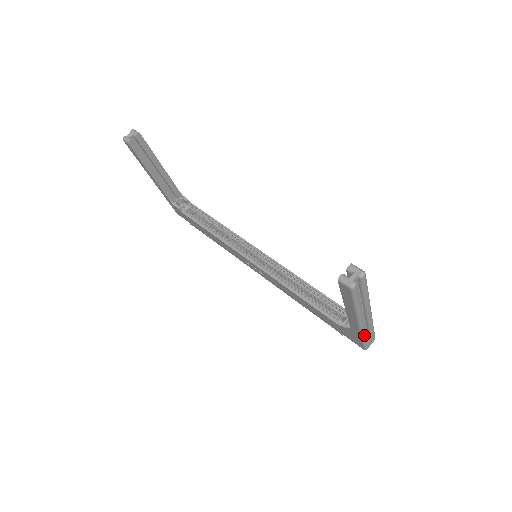
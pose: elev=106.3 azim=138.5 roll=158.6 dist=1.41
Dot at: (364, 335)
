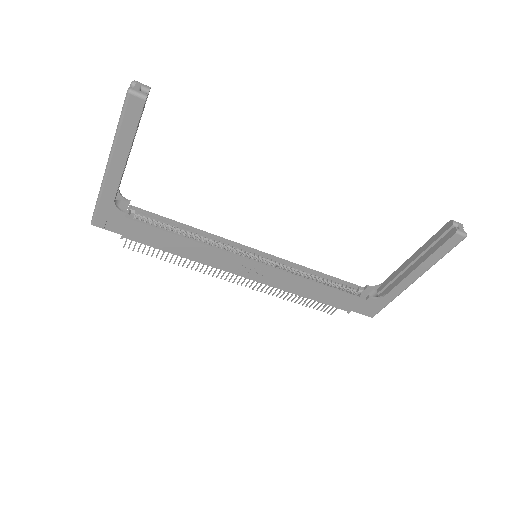
Dot at: (395, 297)
